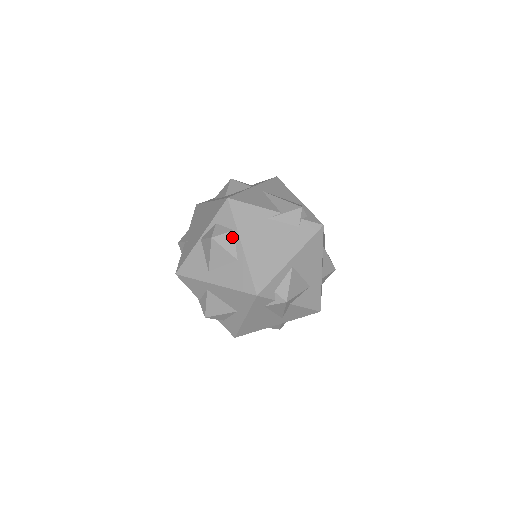
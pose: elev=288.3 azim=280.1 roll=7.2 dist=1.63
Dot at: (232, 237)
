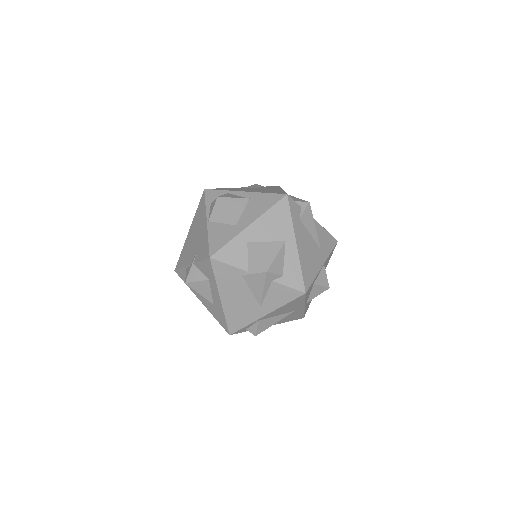
Dot at: (231, 195)
